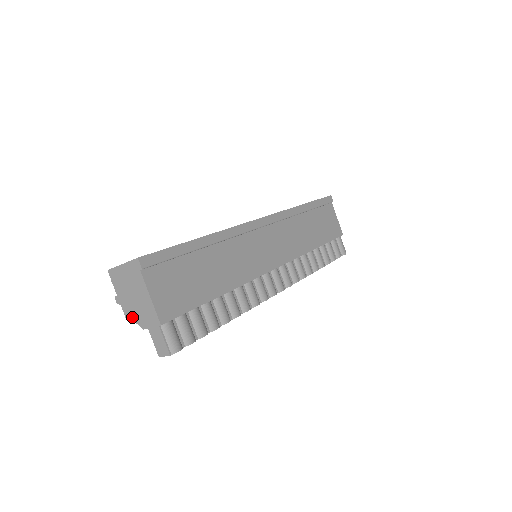
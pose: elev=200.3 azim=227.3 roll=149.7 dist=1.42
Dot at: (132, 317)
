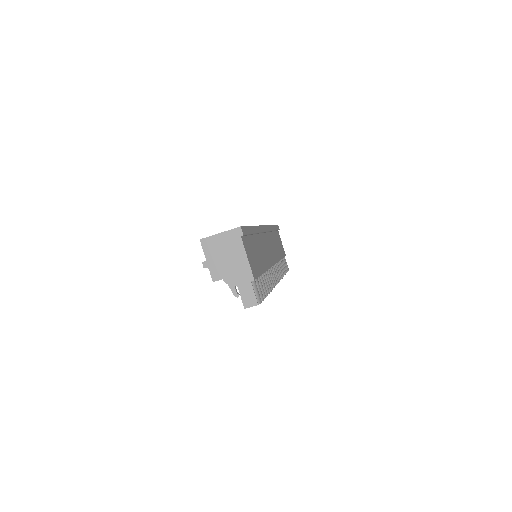
Dot at: (221, 277)
